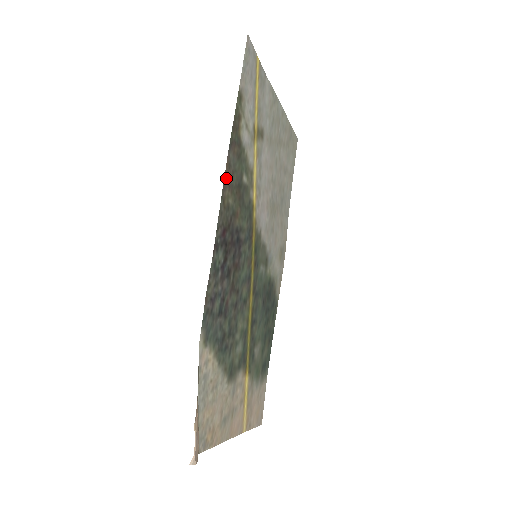
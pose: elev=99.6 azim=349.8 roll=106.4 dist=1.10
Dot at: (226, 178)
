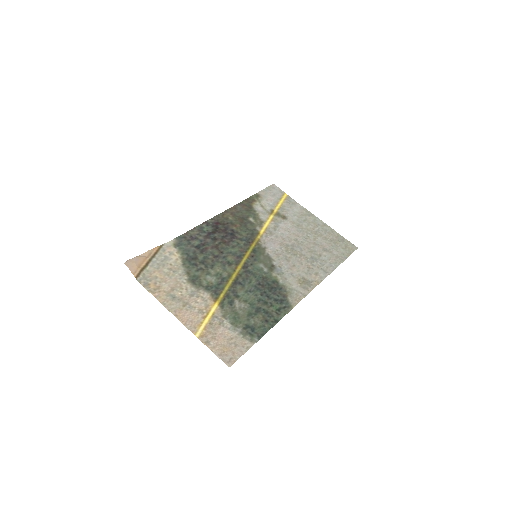
Dot at: (230, 210)
